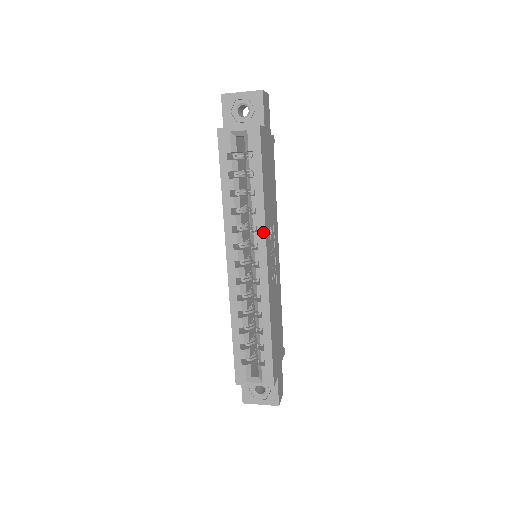
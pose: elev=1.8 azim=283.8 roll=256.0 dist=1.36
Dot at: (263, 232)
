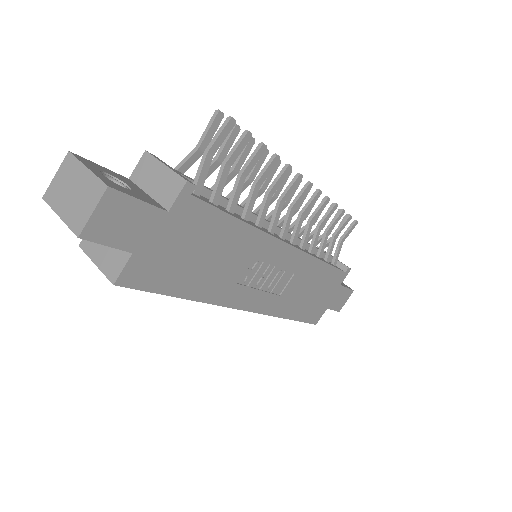
Dot at: (220, 305)
